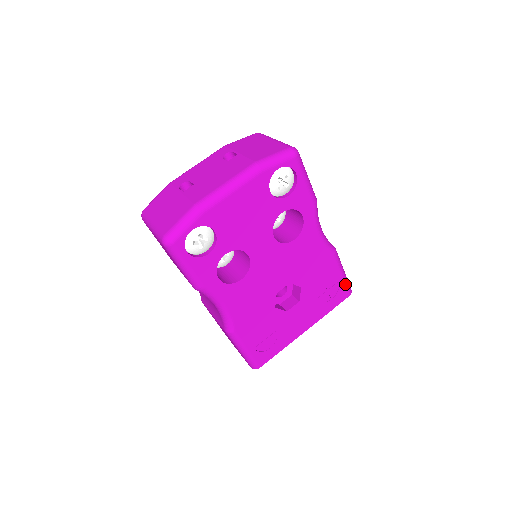
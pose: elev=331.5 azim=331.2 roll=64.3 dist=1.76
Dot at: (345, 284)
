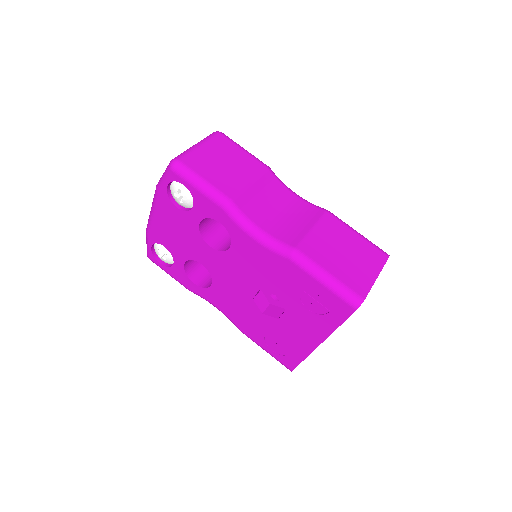
Dot at: (336, 295)
